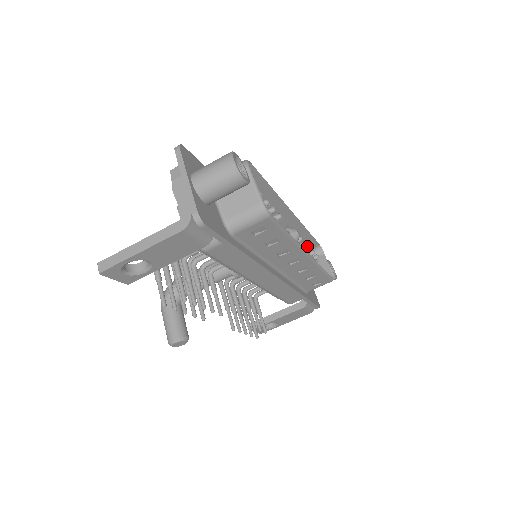
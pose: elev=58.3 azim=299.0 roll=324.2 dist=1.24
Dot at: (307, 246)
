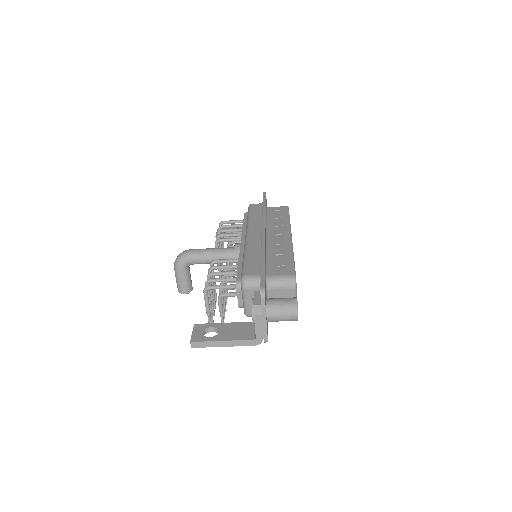
Dot at: occluded
